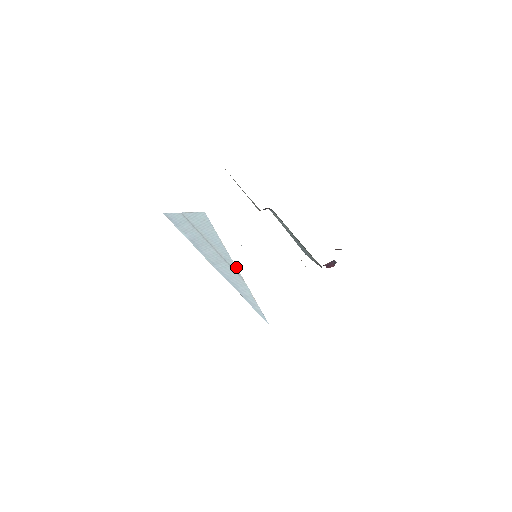
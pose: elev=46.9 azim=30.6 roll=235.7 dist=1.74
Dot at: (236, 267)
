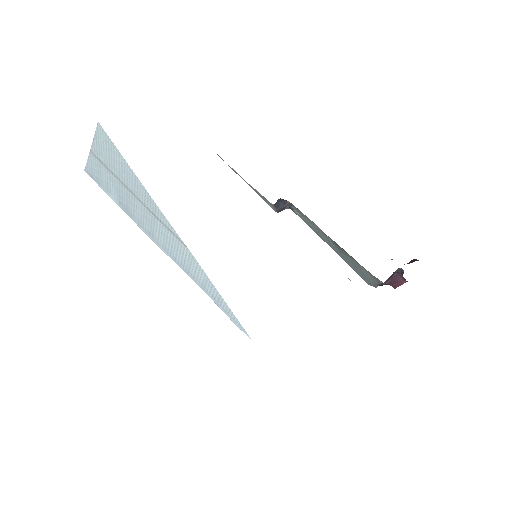
Dot at: (168, 221)
